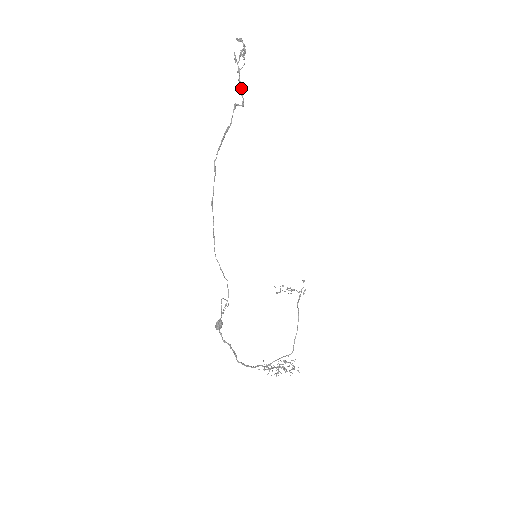
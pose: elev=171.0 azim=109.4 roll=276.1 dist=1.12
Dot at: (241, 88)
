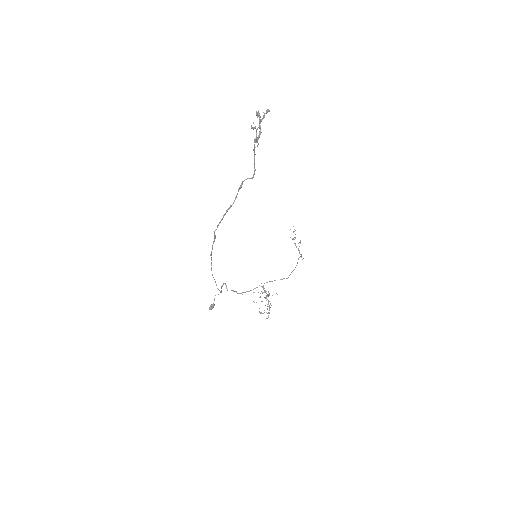
Dot at: (254, 160)
